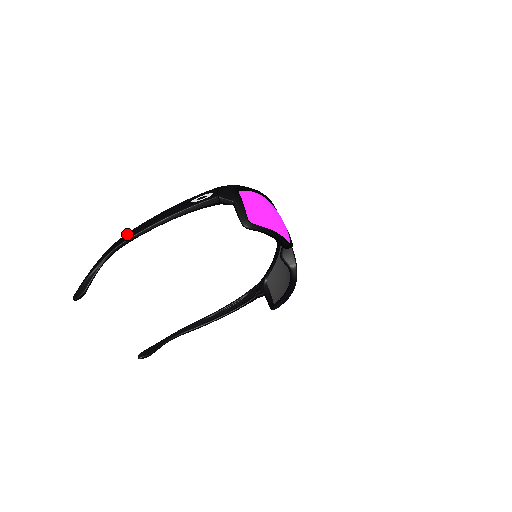
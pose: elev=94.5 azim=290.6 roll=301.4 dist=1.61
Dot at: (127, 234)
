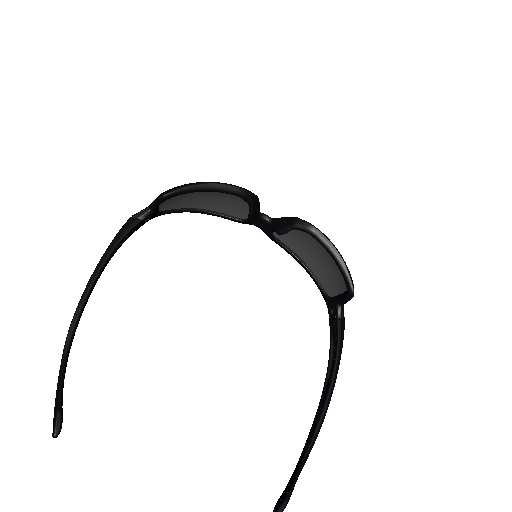
Dot at: occluded
